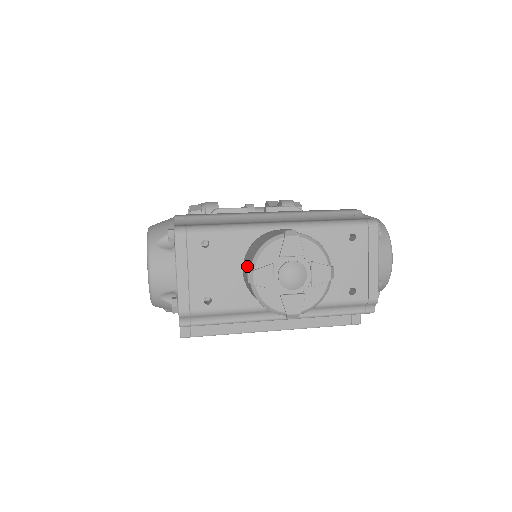
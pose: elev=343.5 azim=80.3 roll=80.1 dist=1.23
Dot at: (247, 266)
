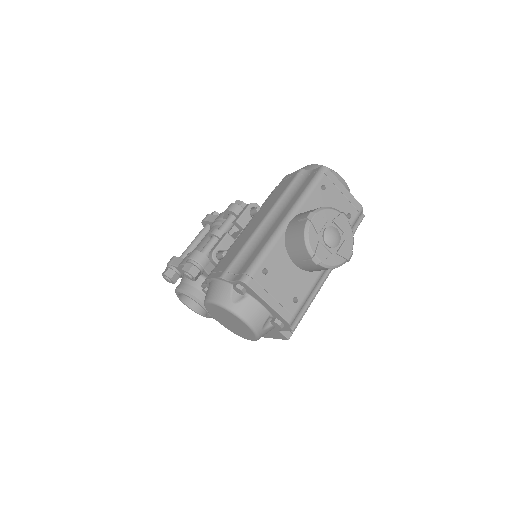
Dot at: (303, 258)
